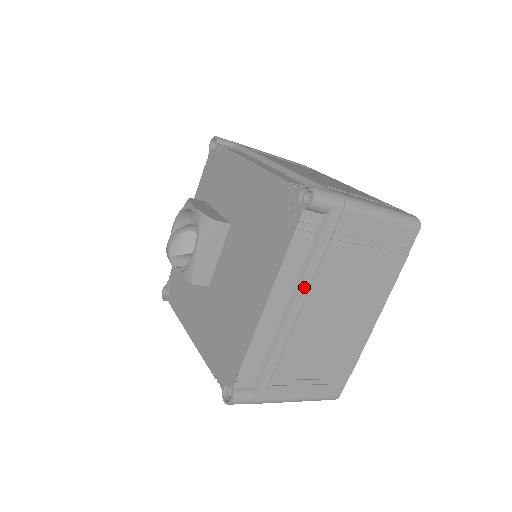
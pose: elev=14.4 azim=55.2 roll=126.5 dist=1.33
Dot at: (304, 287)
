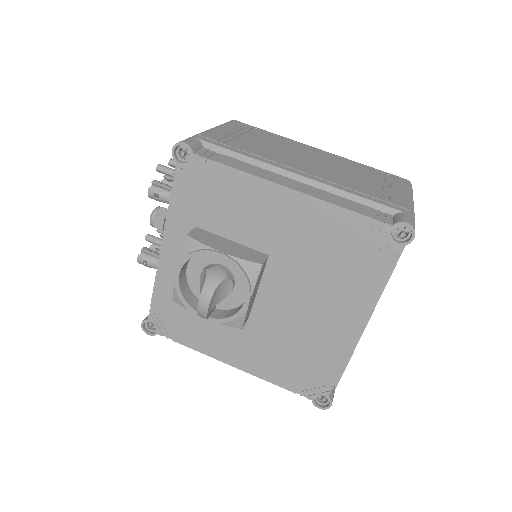
Dot at: occluded
